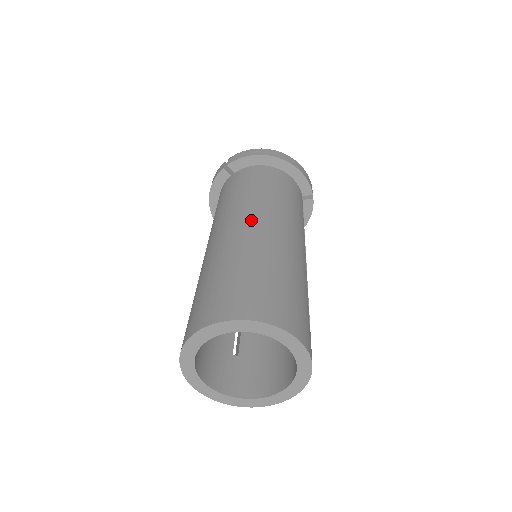
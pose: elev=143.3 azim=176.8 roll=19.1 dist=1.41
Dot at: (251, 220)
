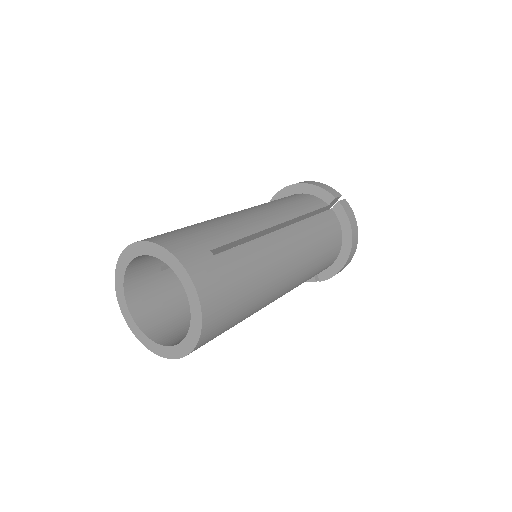
Dot at: occluded
